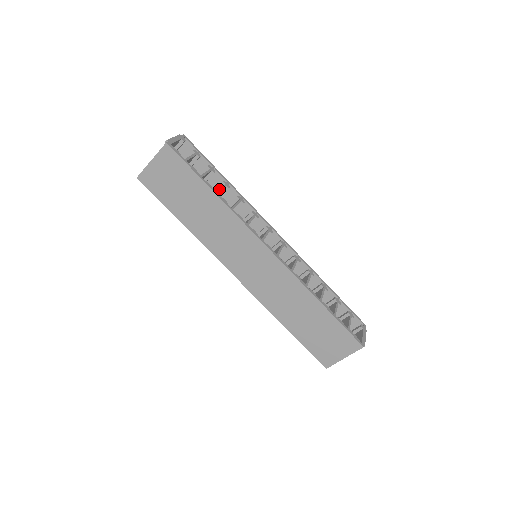
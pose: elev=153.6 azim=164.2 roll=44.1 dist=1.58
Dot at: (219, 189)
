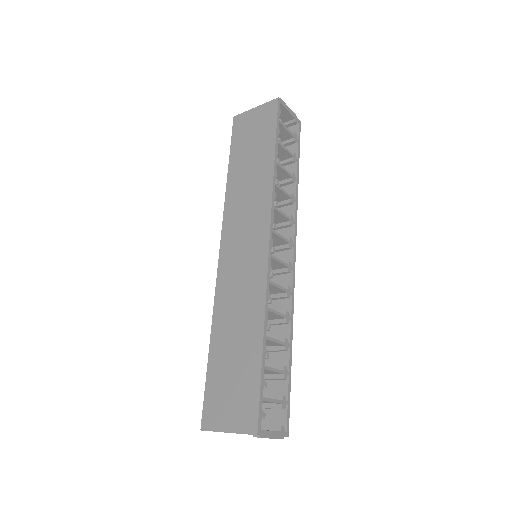
Dot at: (282, 166)
